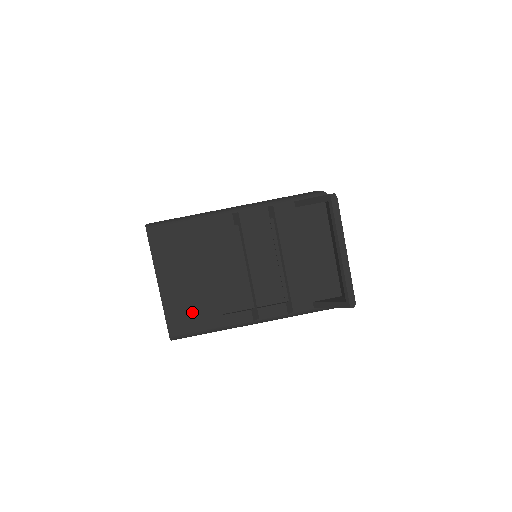
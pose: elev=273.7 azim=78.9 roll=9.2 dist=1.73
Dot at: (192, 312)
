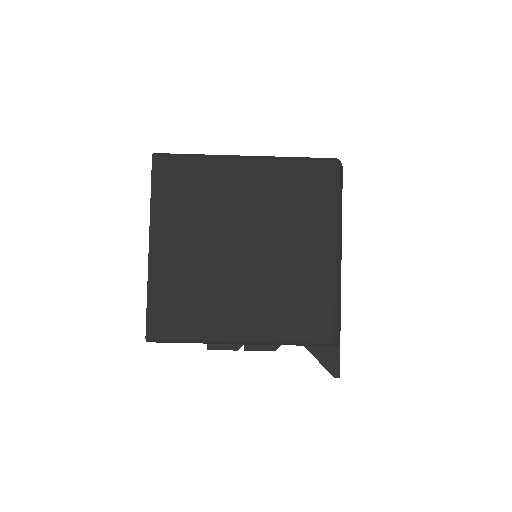
Dot at: occluded
